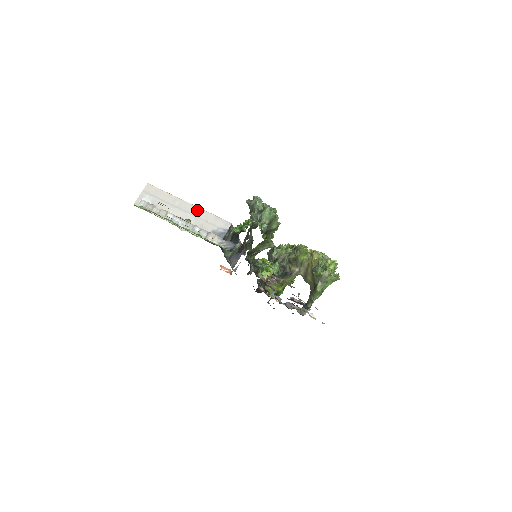
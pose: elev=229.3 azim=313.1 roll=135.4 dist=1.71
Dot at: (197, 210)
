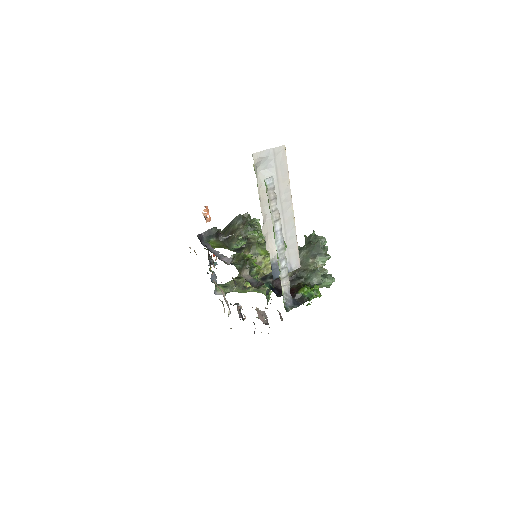
Dot at: (292, 227)
